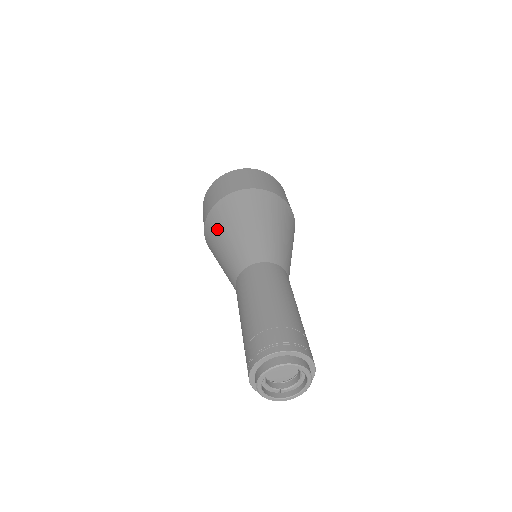
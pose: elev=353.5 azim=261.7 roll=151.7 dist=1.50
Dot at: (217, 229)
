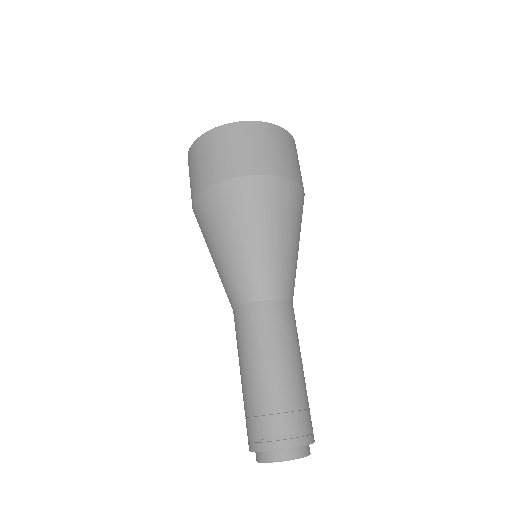
Dot at: (243, 215)
